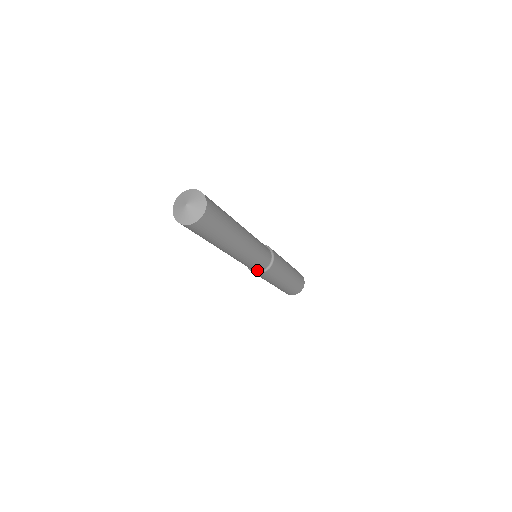
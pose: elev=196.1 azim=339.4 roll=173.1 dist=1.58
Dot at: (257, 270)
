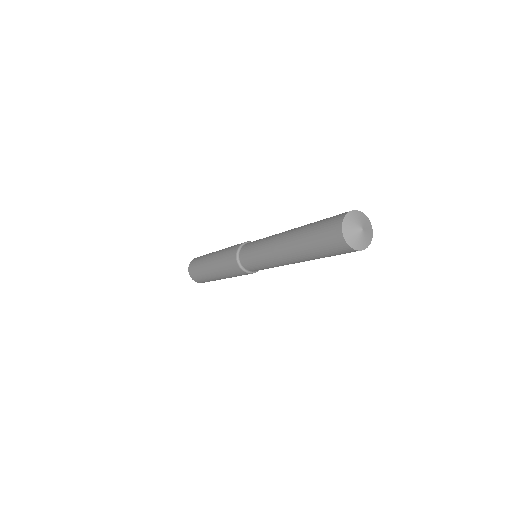
Dot at: occluded
